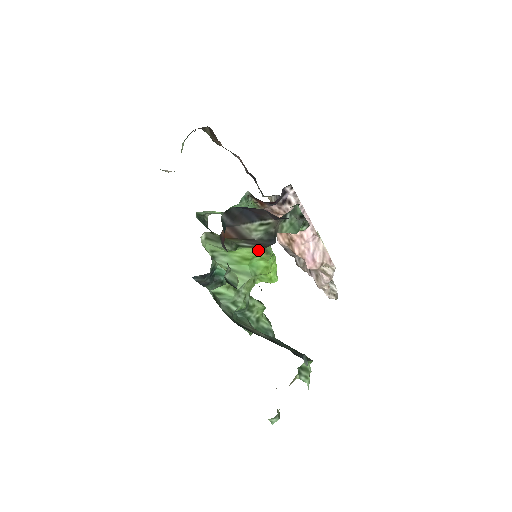
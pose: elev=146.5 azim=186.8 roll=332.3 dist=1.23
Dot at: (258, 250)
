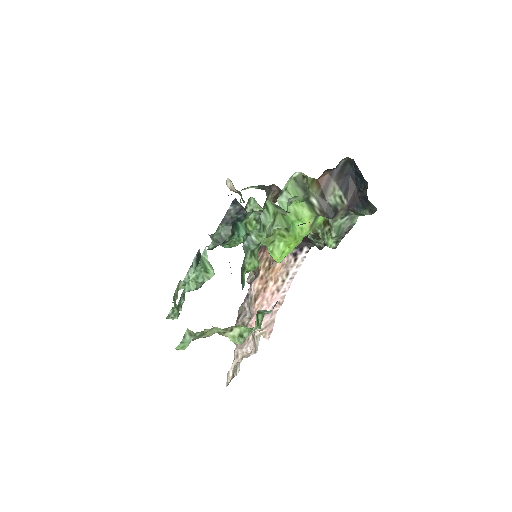
Dot at: (311, 217)
